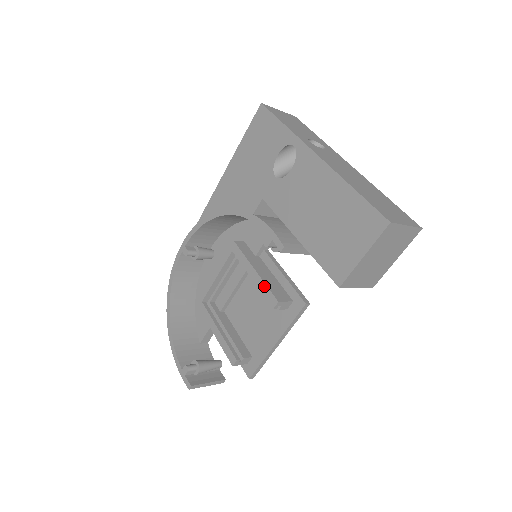
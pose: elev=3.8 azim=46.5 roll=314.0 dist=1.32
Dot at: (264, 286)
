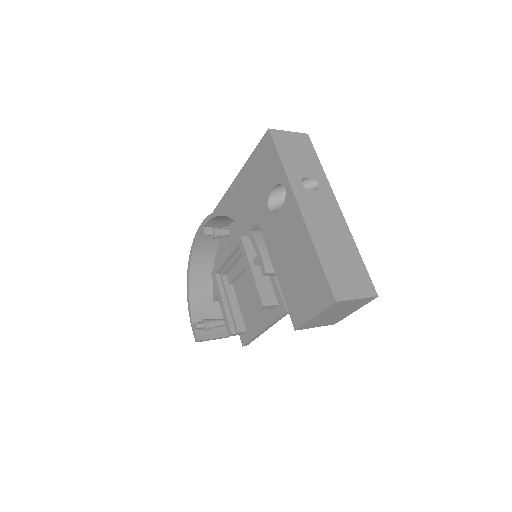
Dot at: (256, 288)
